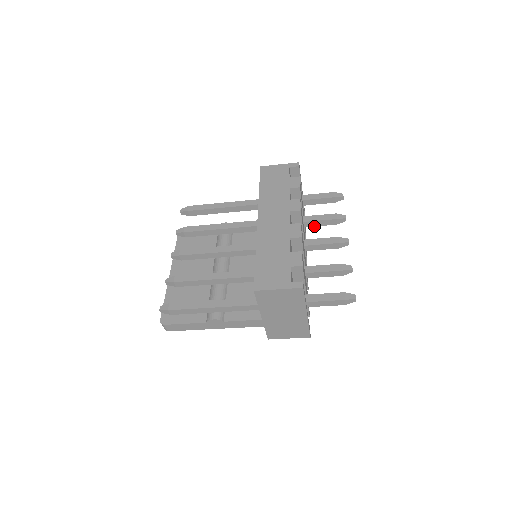
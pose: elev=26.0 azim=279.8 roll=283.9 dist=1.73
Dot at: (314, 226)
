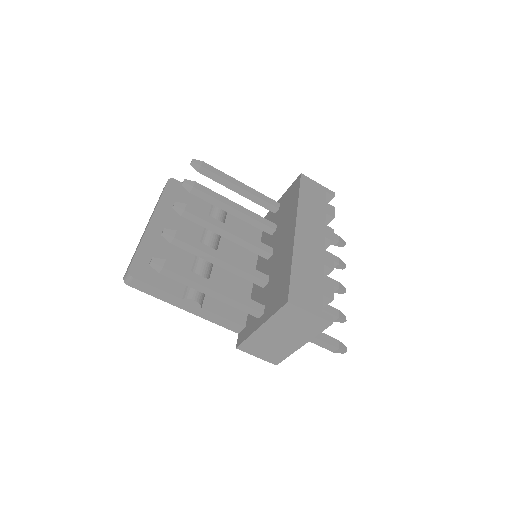
Dot at: occluded
